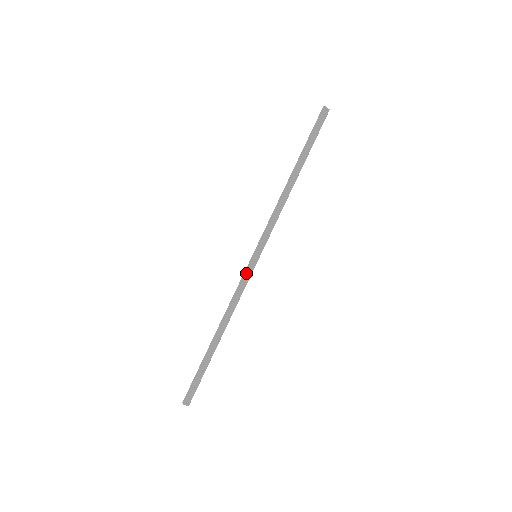
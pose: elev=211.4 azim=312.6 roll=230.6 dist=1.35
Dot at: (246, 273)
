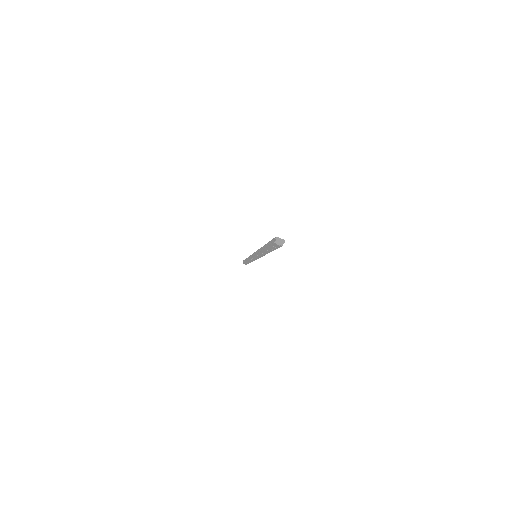
Dot at: (255, 252)
